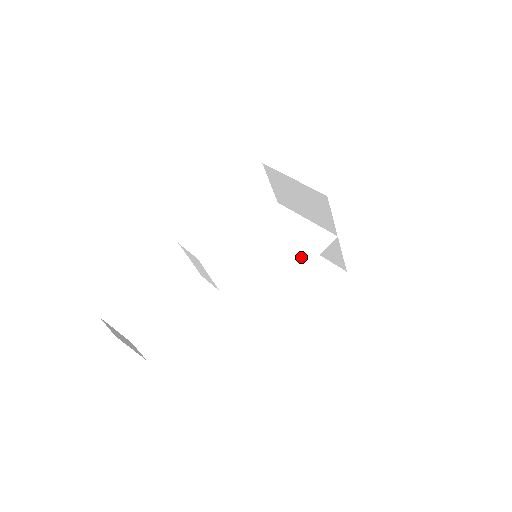
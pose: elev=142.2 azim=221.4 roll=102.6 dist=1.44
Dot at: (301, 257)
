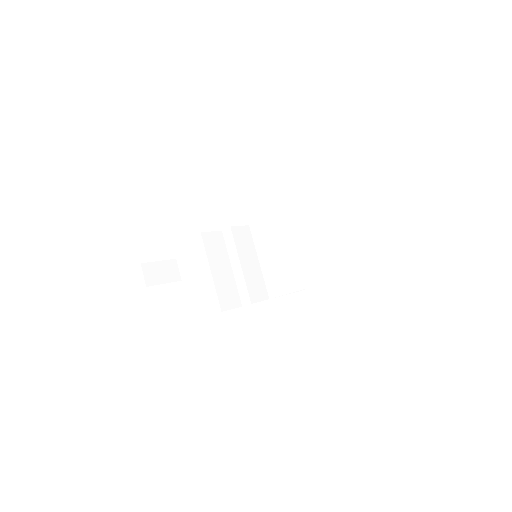
Dot at: (287, 280)
